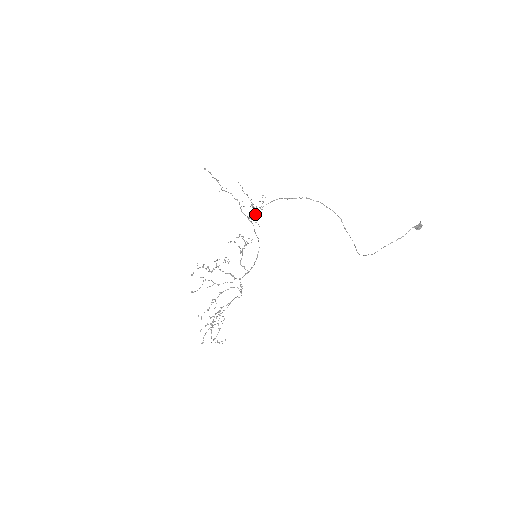
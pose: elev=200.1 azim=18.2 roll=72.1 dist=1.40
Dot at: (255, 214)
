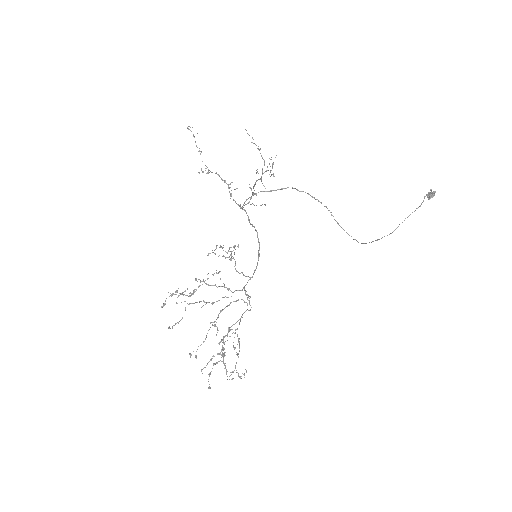
Dot at: occluded
